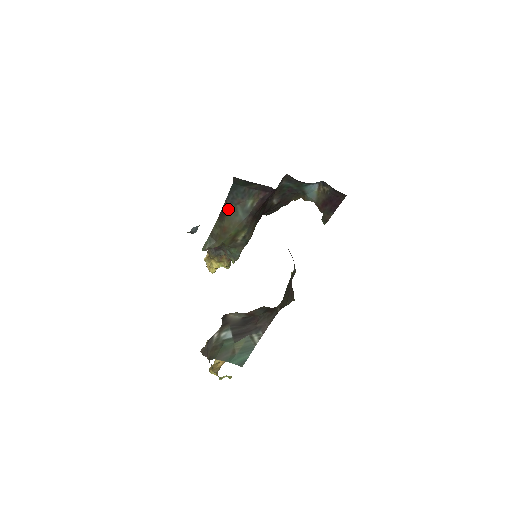
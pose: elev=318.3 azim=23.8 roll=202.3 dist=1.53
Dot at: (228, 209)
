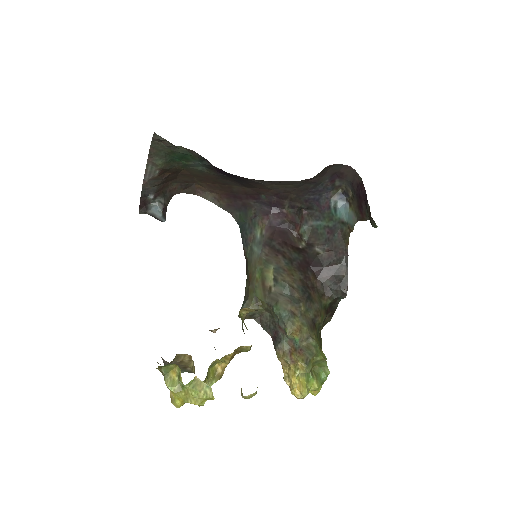
Dot at: (247, 255)
